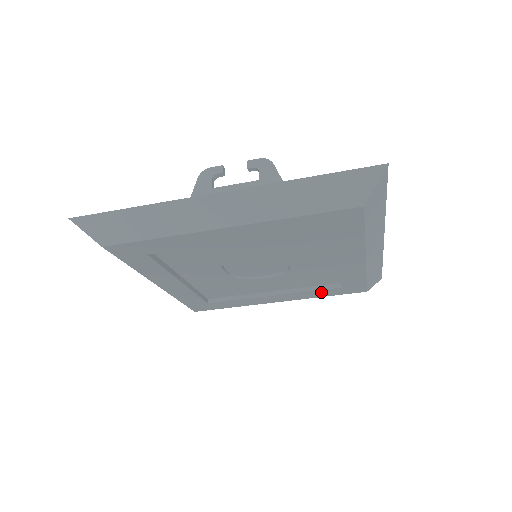
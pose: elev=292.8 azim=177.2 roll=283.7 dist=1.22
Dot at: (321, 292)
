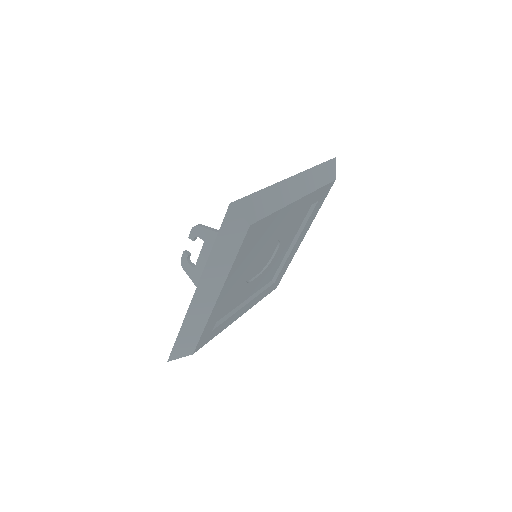
Dot at: (313, 213)
